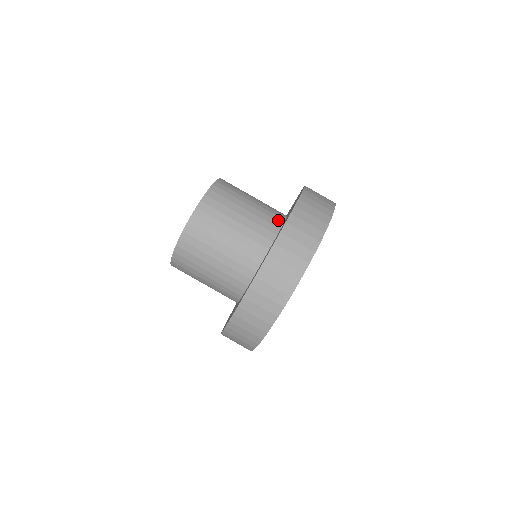
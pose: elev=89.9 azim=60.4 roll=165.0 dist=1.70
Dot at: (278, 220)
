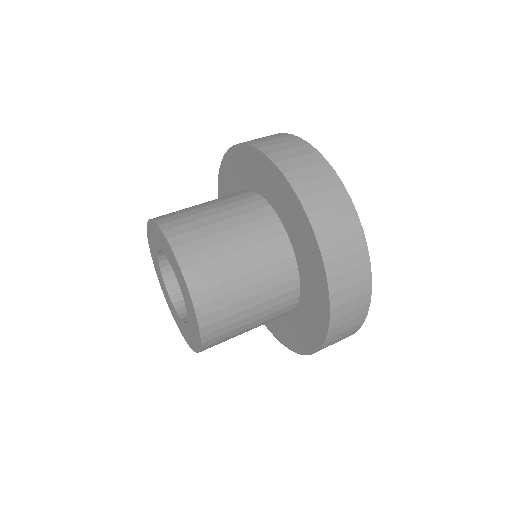
Dot at: occluded
